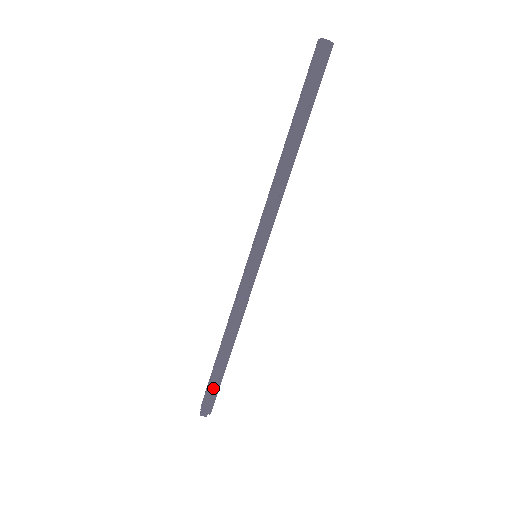
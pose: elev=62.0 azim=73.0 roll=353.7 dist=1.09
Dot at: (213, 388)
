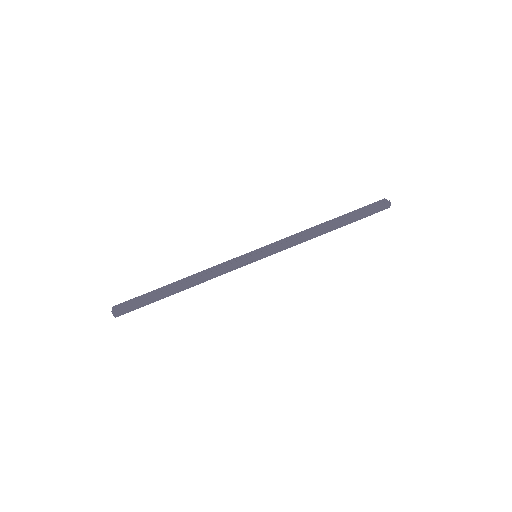
Dot at: (143, 303)
